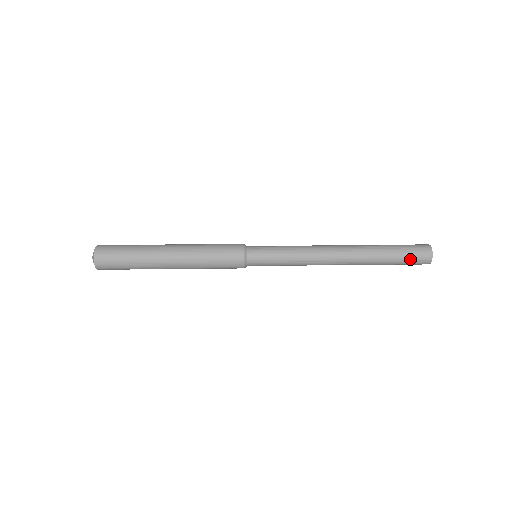
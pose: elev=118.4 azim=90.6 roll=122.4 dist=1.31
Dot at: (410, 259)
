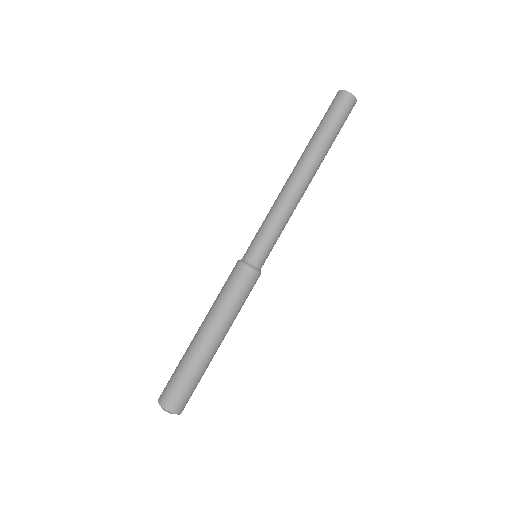
Dot at: (345, 120)
